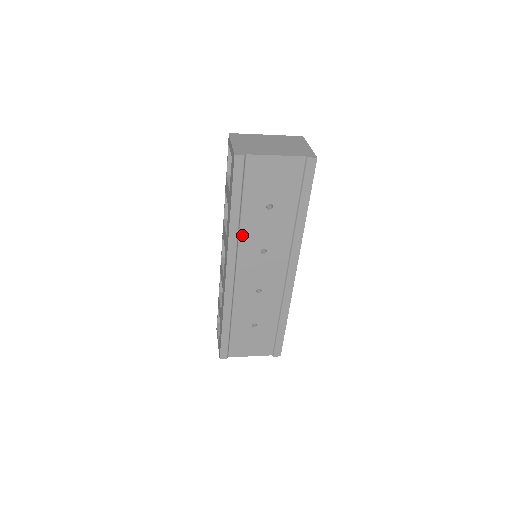
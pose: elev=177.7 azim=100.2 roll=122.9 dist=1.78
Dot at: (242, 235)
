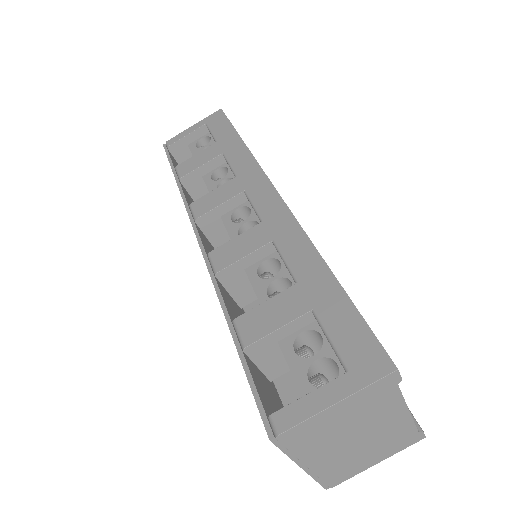
Dot at: occluded
